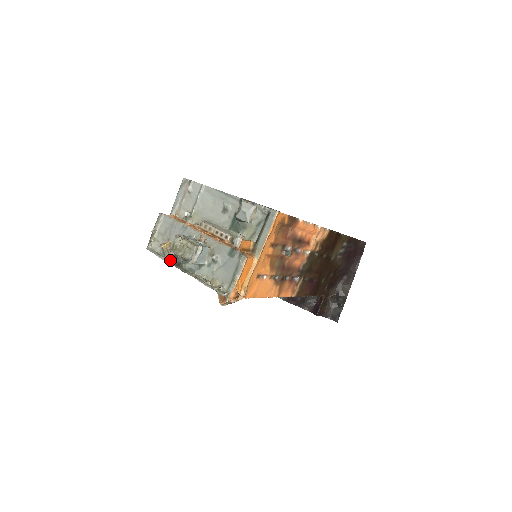
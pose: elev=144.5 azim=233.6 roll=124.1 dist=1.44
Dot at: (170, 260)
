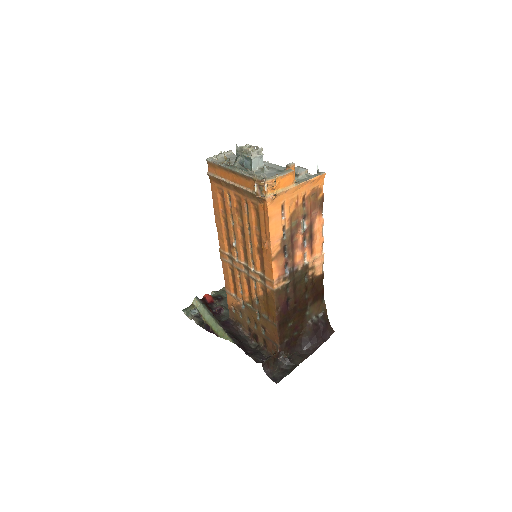
Dot at: (225, 163)
